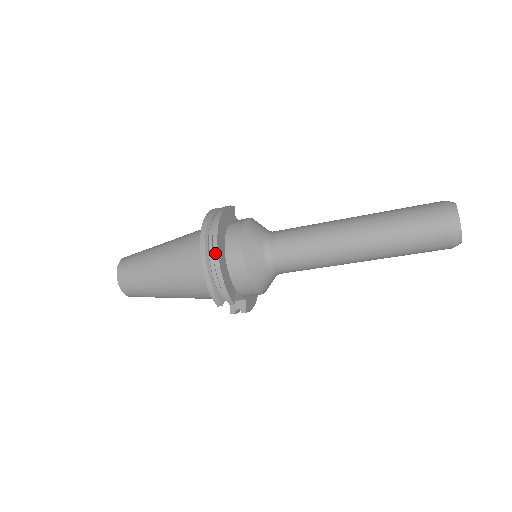
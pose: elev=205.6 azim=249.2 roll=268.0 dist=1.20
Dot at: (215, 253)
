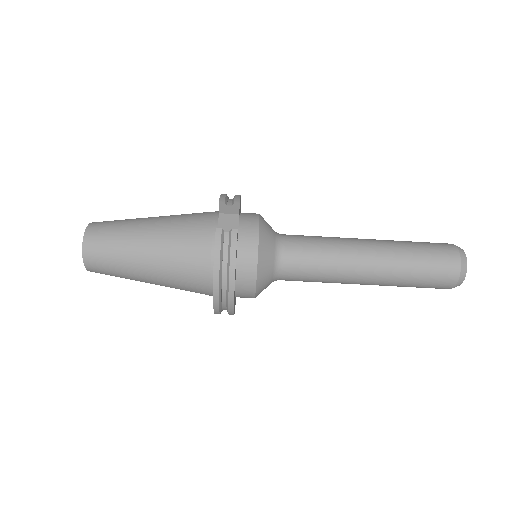
Dot at: occluded
